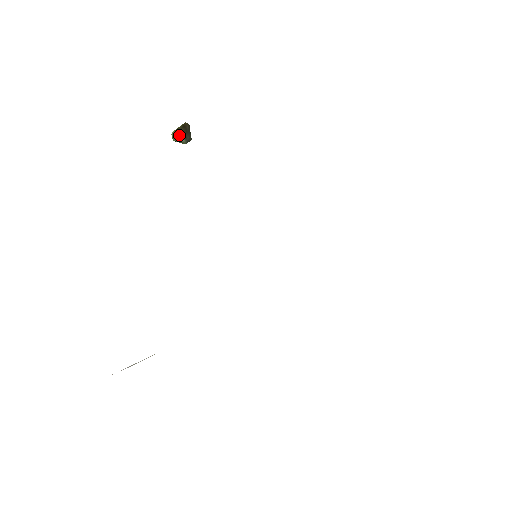
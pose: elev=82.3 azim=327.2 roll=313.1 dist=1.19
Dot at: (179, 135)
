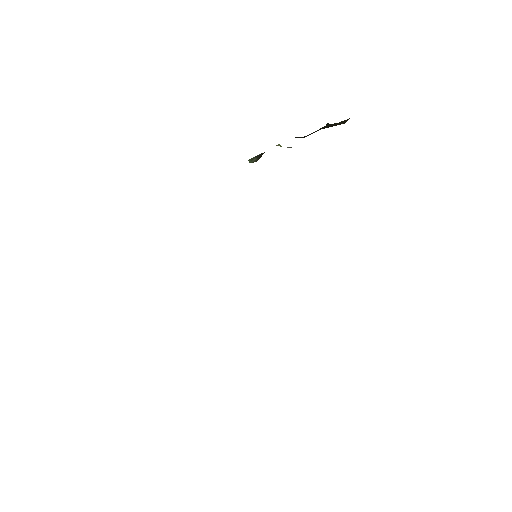
Dot at: occluded
